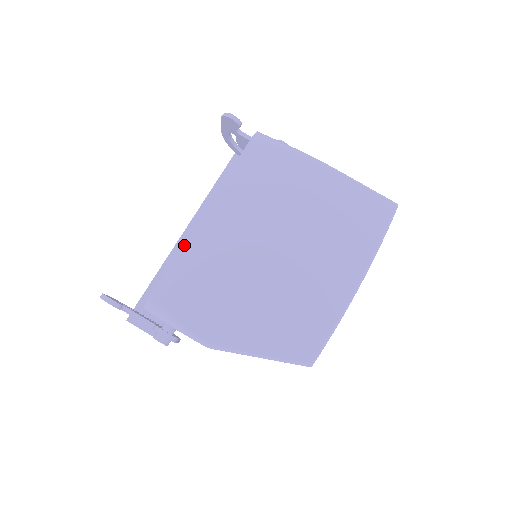
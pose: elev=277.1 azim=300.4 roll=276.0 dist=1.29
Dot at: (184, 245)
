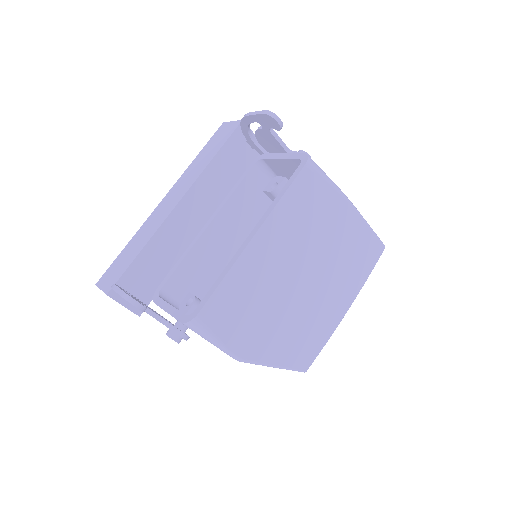
Dot at: (233, 267)
